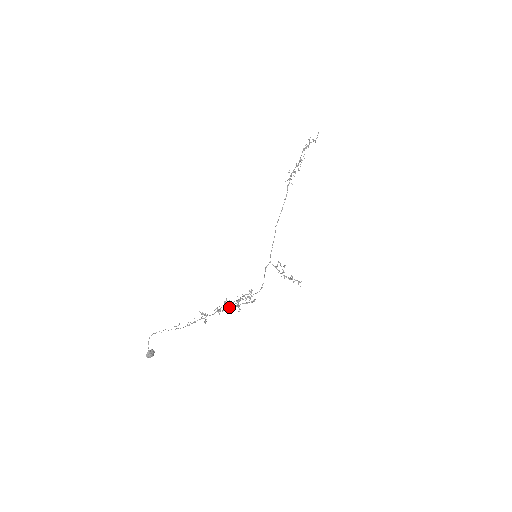
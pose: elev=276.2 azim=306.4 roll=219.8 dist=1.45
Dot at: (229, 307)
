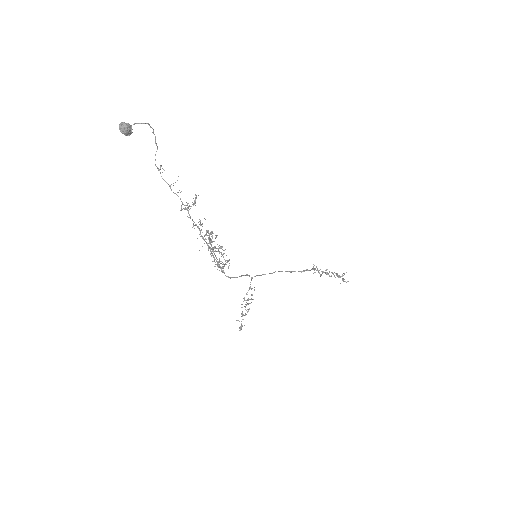
Dot at: occluded
